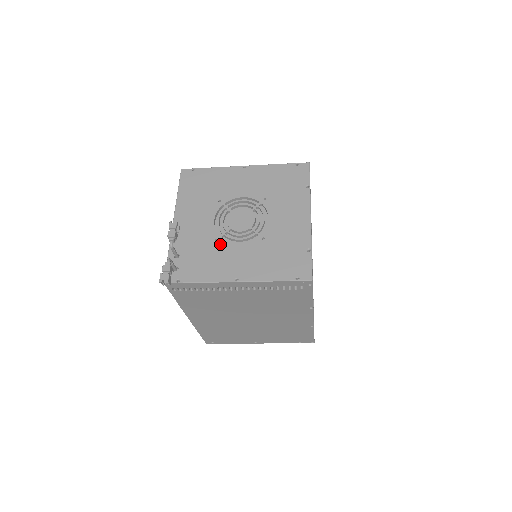
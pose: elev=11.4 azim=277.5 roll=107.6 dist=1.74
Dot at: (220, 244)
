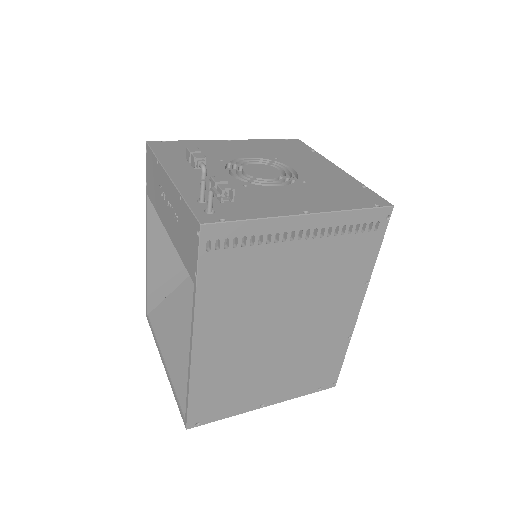
Dot at: (254, 188)
